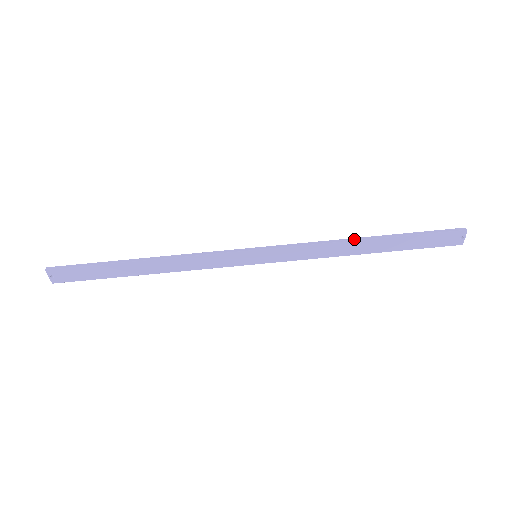
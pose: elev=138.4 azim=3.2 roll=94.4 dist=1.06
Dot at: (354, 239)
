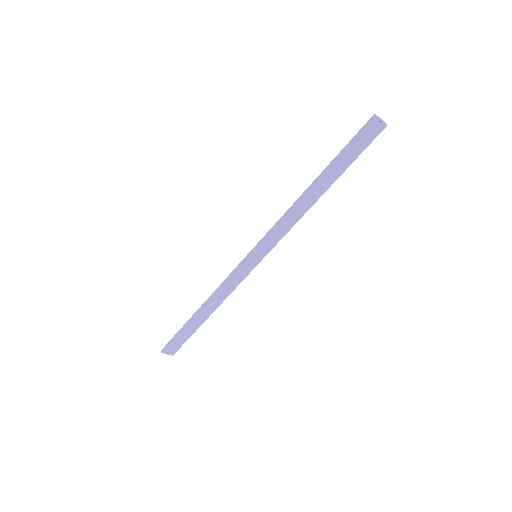
Dot at: (302, 195)
